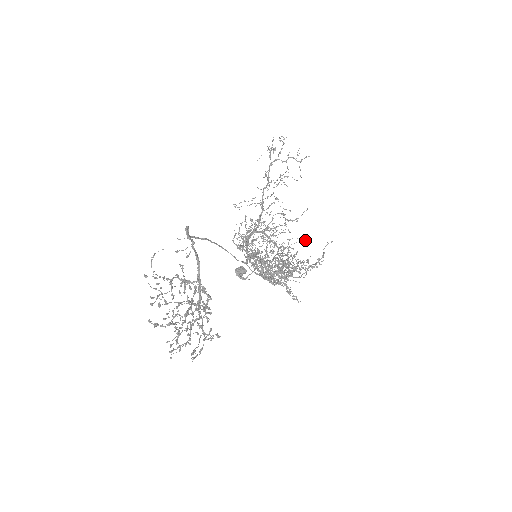
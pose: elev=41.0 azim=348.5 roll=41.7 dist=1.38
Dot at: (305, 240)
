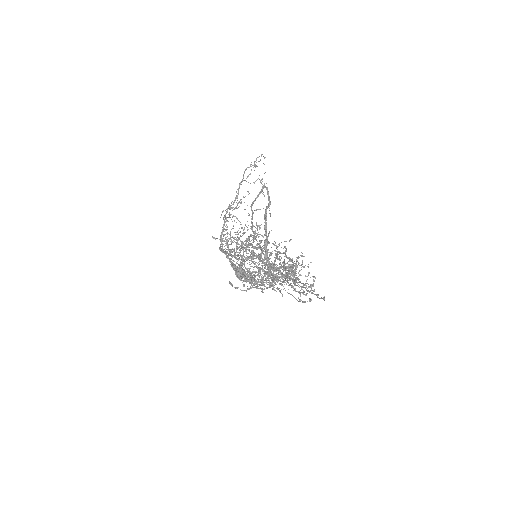
Dot at: occluded
